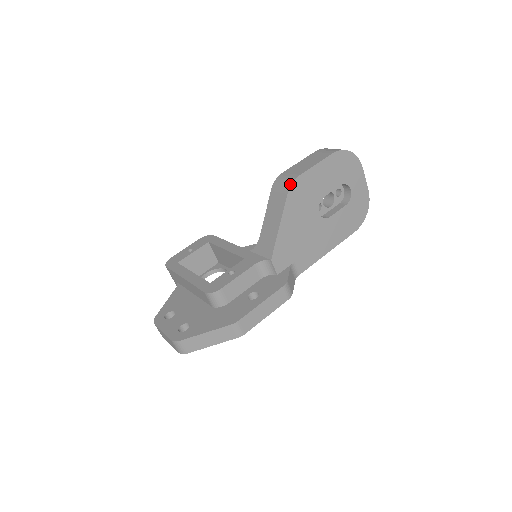
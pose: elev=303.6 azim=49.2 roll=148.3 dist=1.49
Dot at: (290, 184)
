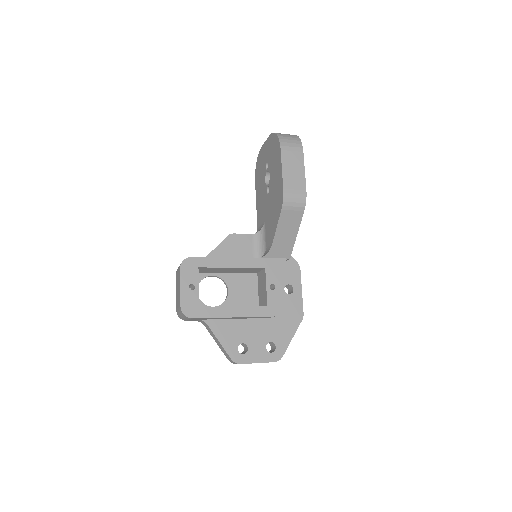
Dot at: (305, 202)
